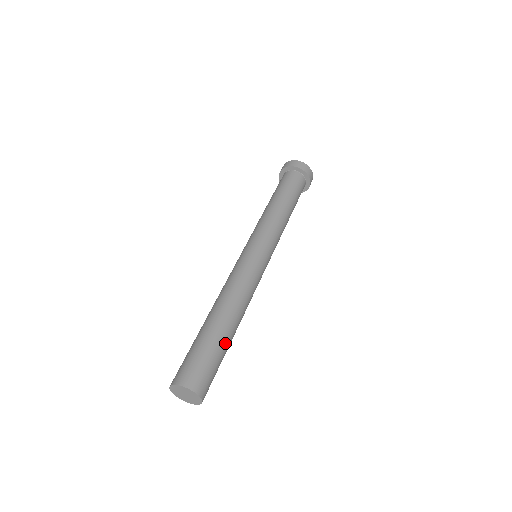
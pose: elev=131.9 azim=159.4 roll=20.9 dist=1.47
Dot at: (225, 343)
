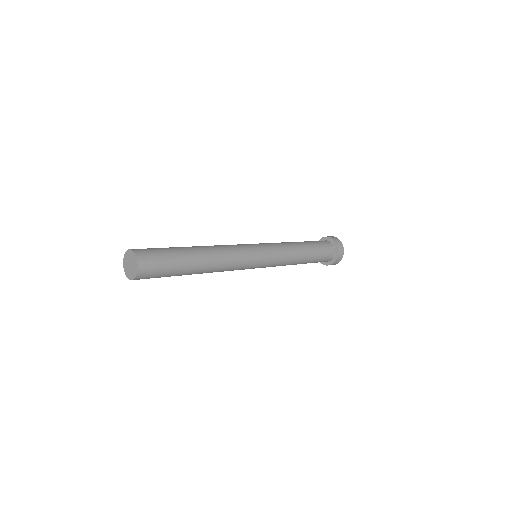
Dot at: (179, 249)
